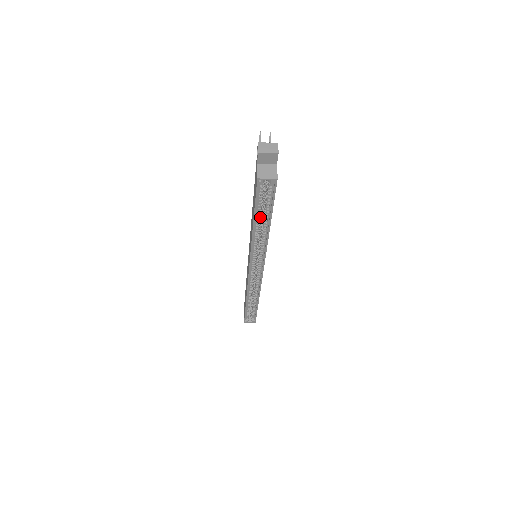
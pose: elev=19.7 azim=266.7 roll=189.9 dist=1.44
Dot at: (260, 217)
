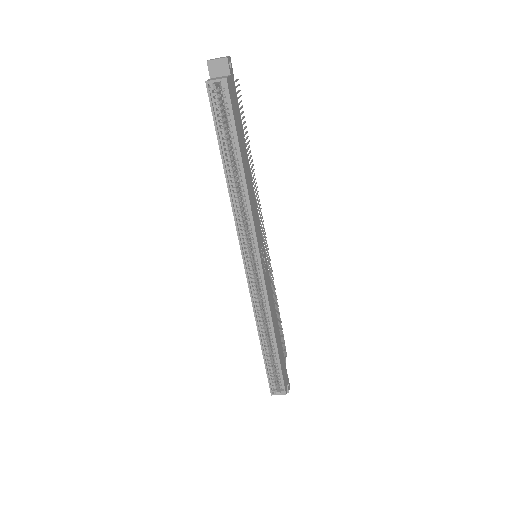
Dot at: (230, 157)
